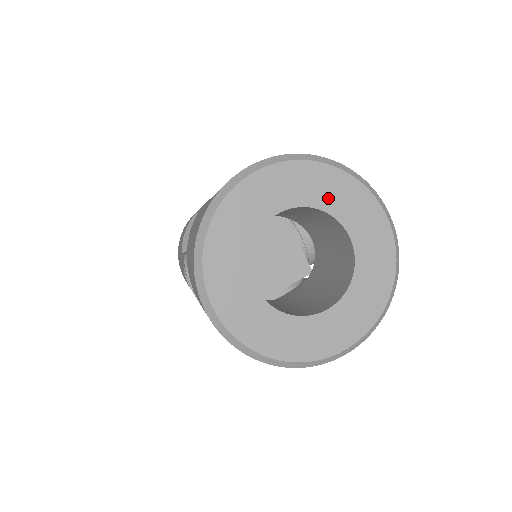
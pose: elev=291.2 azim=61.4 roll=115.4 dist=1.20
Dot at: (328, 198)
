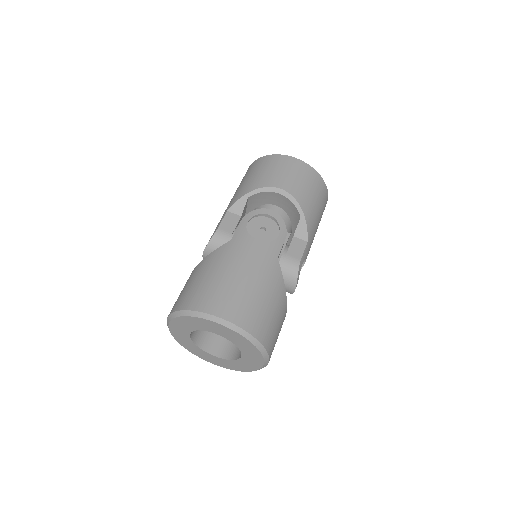
Dot at: (242, 346)
